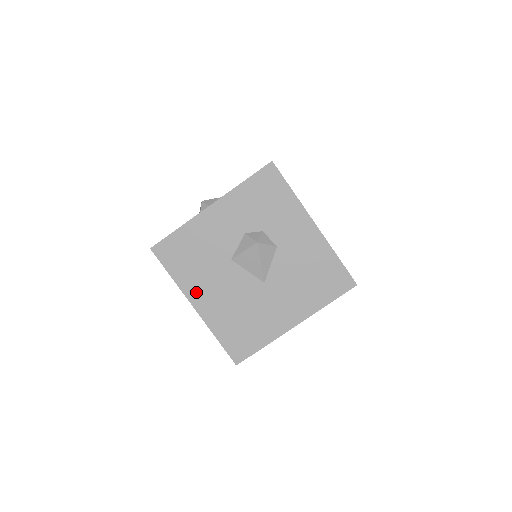
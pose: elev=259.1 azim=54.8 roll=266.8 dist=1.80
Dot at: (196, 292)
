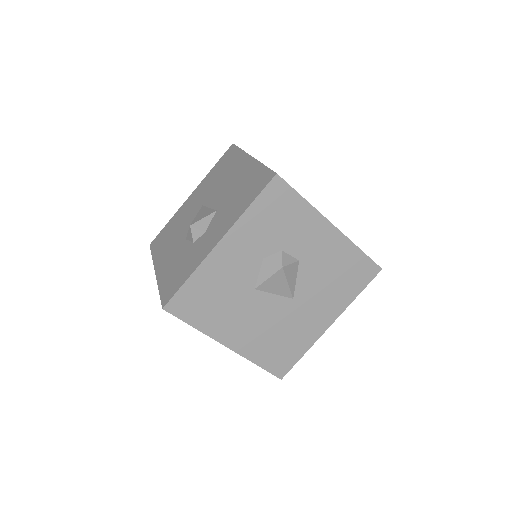
Dot at: (225, 332)
